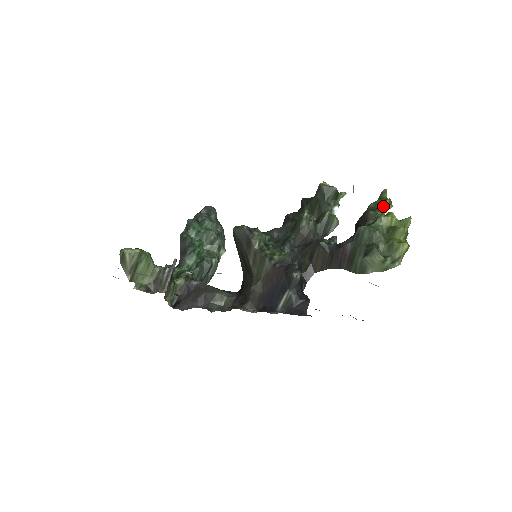
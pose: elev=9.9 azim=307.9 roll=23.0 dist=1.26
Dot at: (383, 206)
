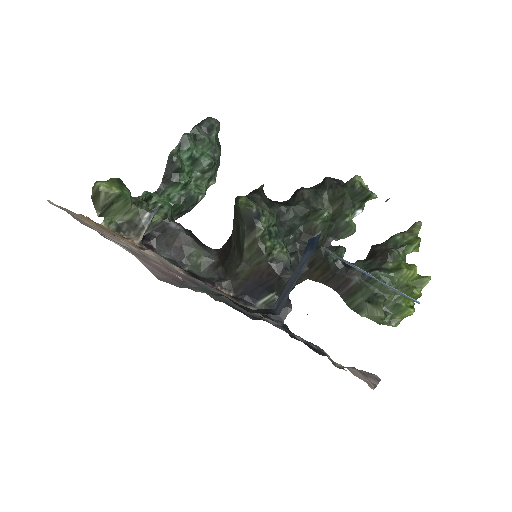
Dot at: (410, 247)
